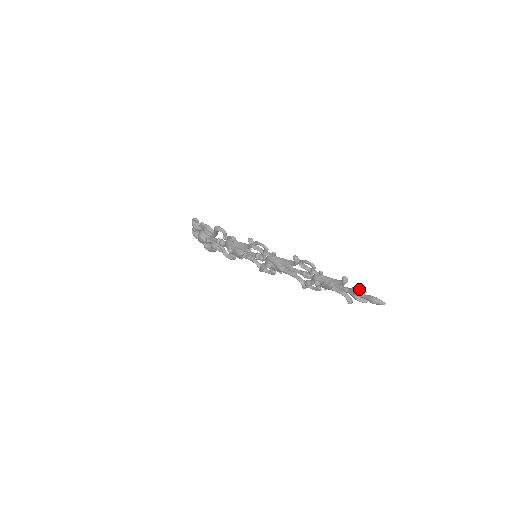
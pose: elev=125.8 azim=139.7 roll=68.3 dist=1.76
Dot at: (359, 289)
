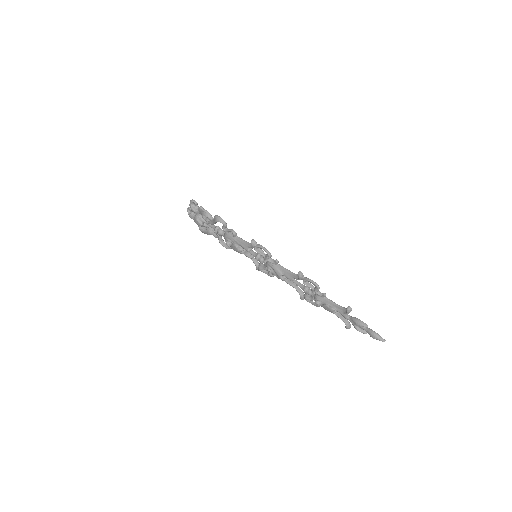
Dot at: (361, 321)
